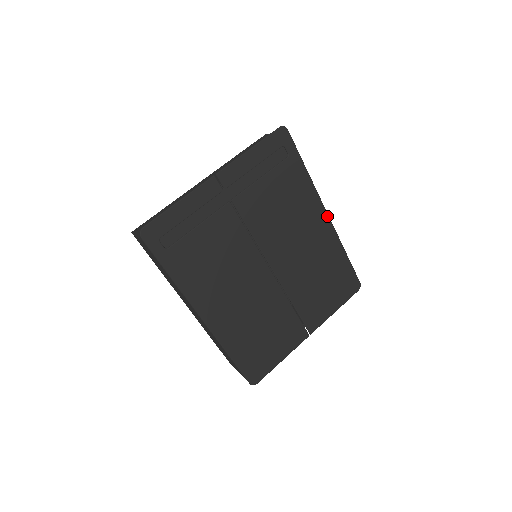
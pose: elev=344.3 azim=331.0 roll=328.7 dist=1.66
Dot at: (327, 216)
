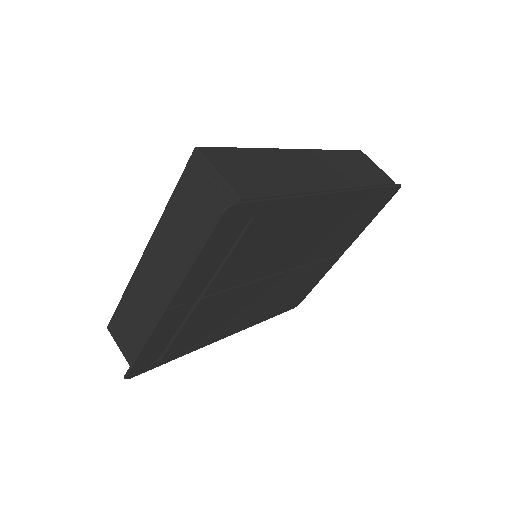
Dot at: (338, 194)
